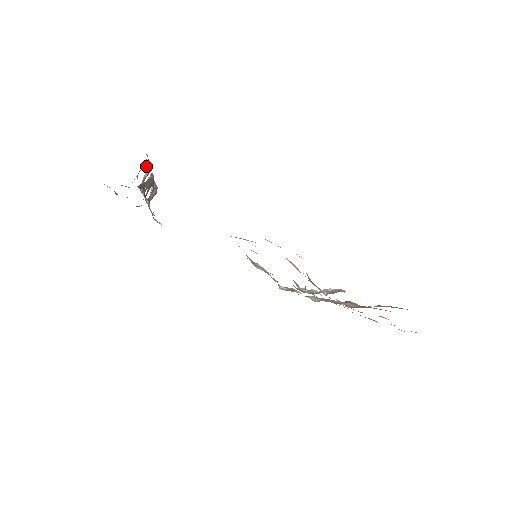
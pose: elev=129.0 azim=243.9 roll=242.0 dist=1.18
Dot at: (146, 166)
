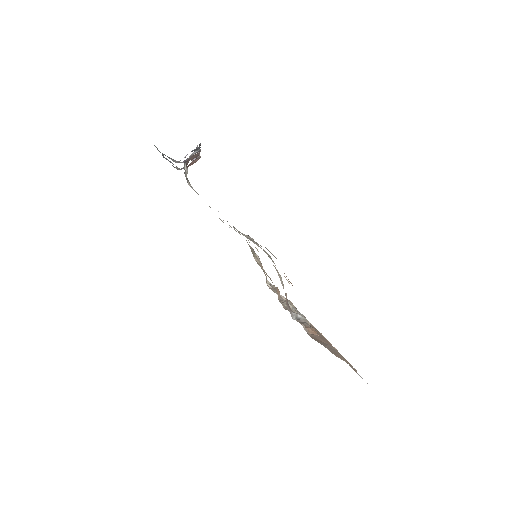
Dot at: occluded
